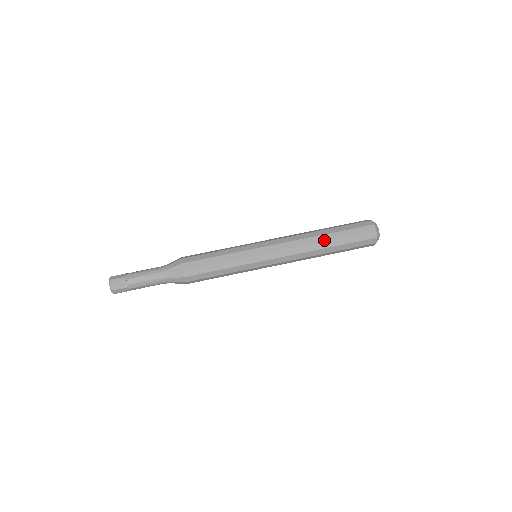
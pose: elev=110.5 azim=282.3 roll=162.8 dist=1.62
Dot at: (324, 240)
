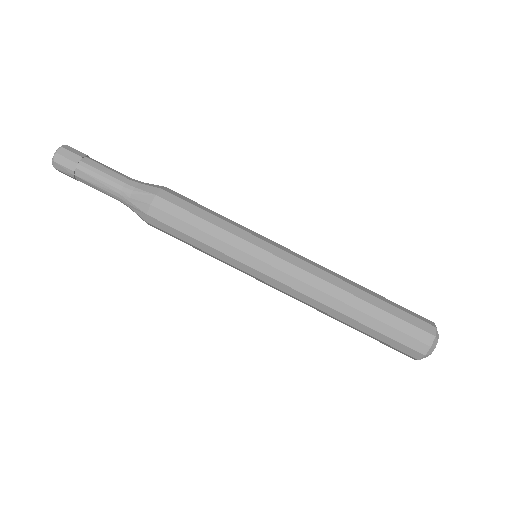
Dot at: (344, 321)
